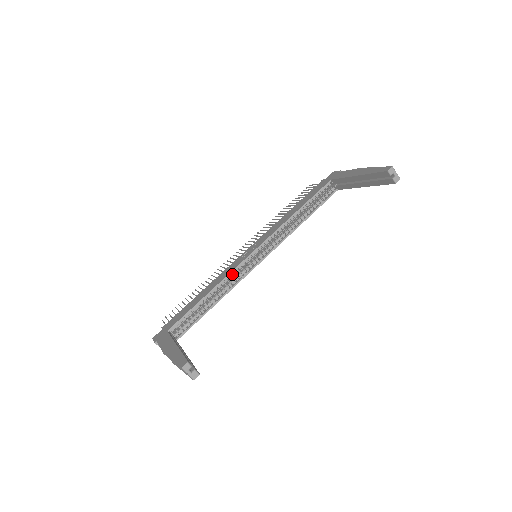
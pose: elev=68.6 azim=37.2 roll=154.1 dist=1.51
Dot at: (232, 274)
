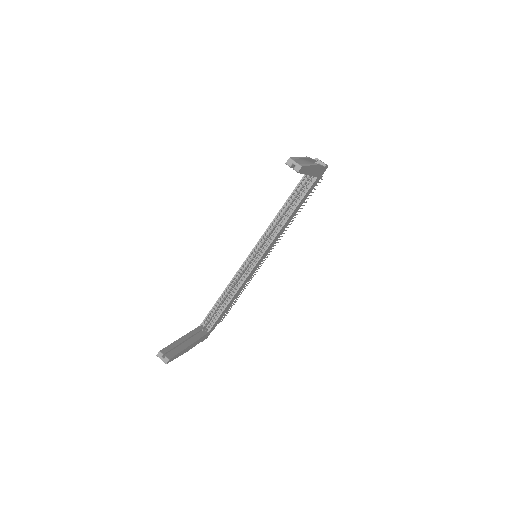
Dot at: (238, 275)
